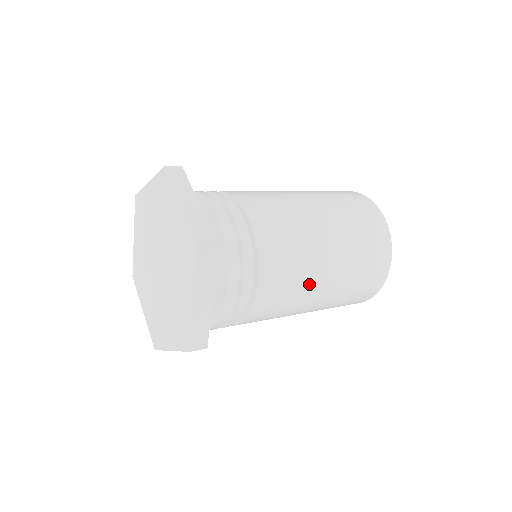
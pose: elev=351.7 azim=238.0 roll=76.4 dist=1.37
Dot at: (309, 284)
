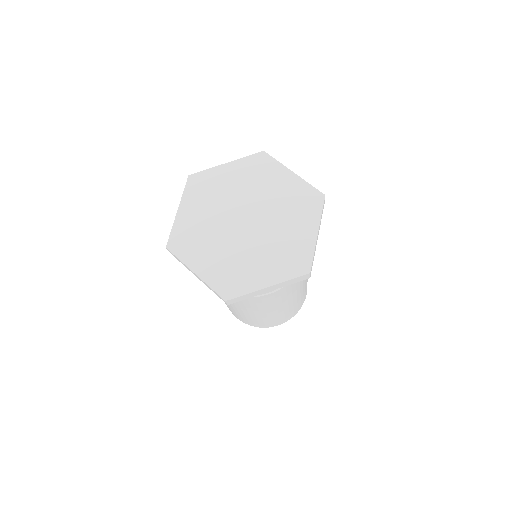
Dot at: occluded
